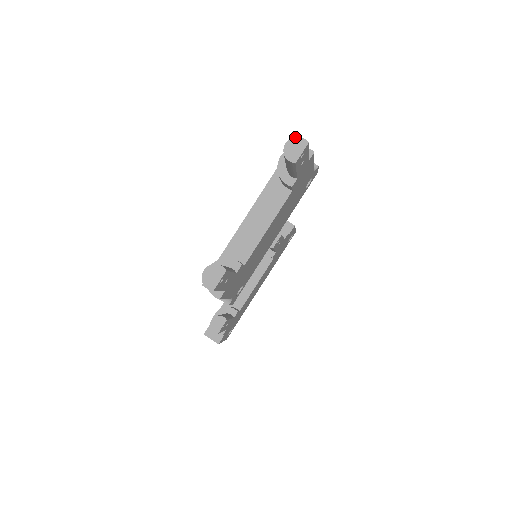
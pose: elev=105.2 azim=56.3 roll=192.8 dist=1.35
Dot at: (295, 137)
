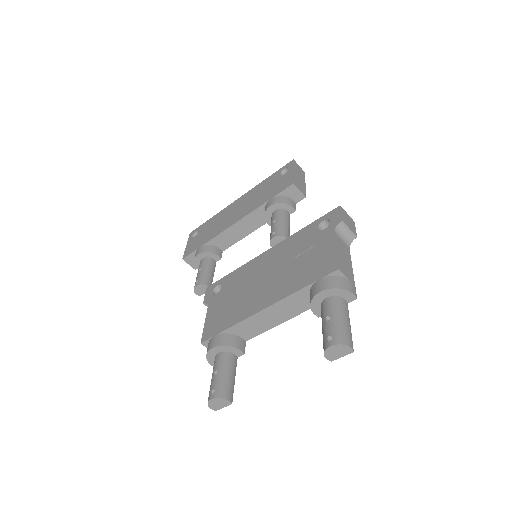
Dot at: (343, 345)
